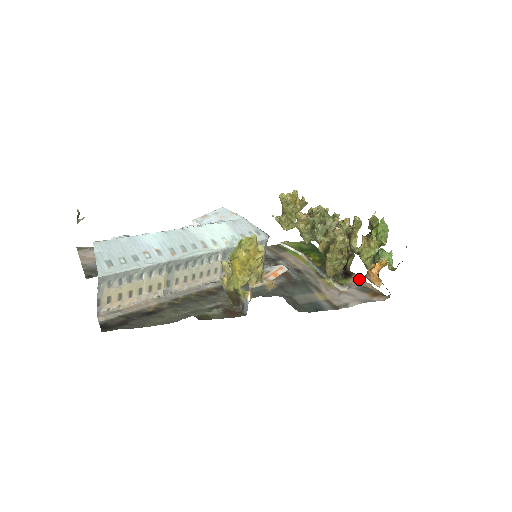
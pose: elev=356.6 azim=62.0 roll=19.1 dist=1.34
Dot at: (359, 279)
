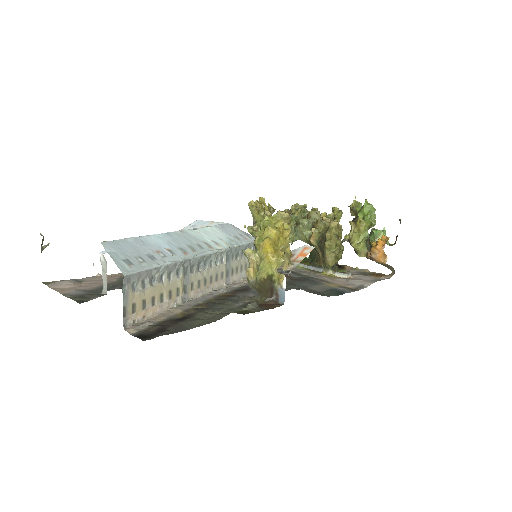
Dot at: (353, 268)
